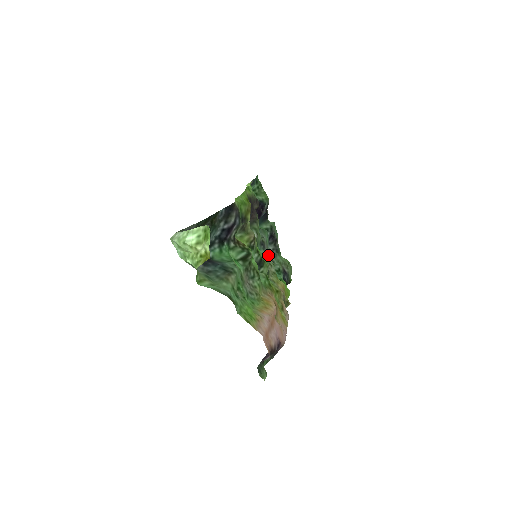
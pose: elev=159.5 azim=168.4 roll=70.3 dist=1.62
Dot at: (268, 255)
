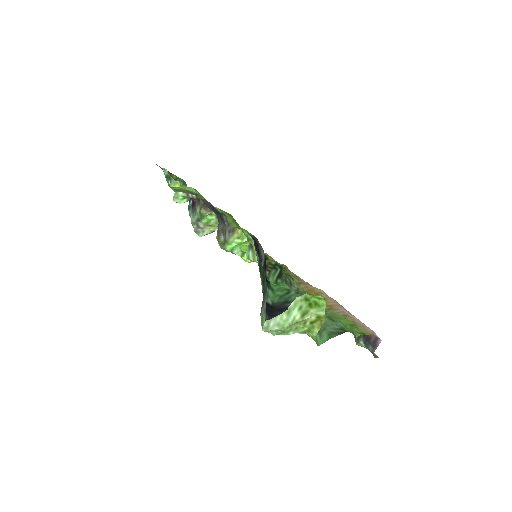
Dot at: occluded
